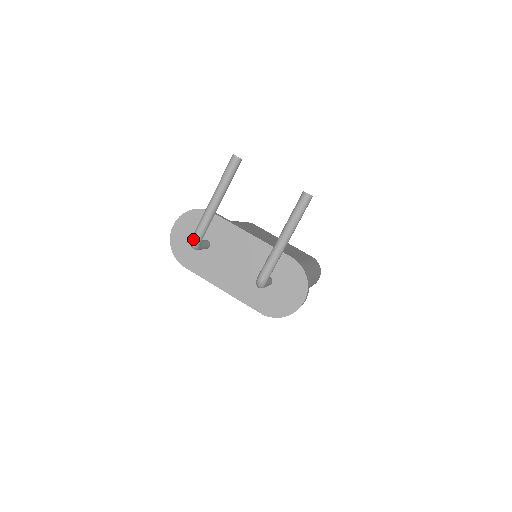
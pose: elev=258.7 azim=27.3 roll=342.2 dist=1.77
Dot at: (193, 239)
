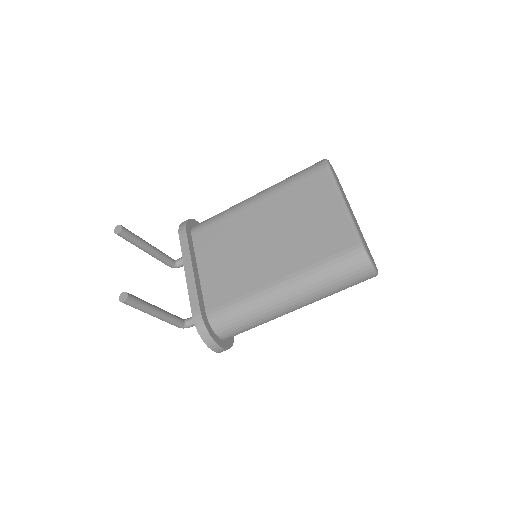
Dot at: occluded
